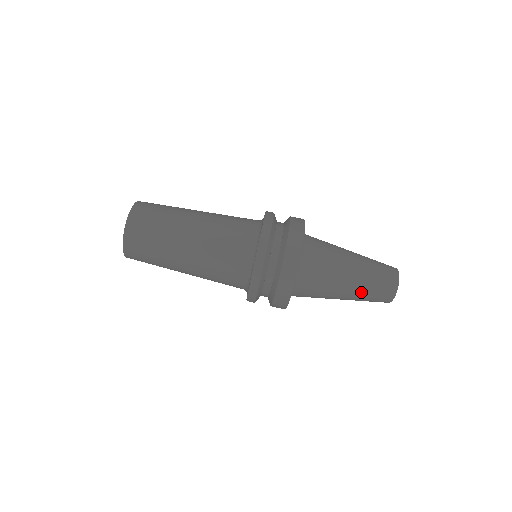
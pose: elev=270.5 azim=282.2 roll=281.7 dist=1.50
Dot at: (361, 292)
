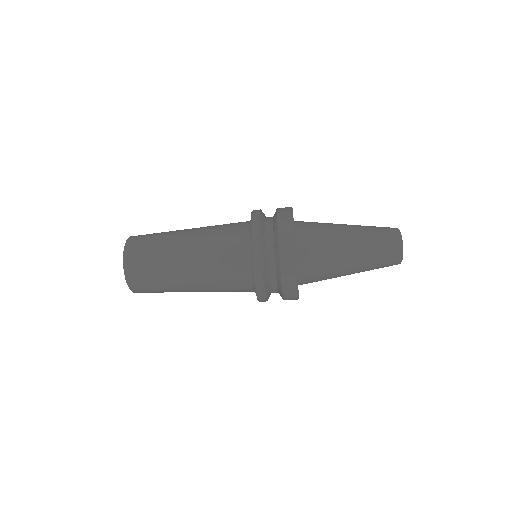
Dot at: (367, 263)
